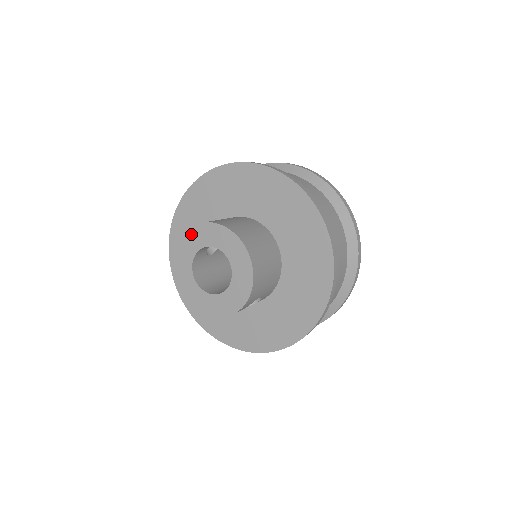
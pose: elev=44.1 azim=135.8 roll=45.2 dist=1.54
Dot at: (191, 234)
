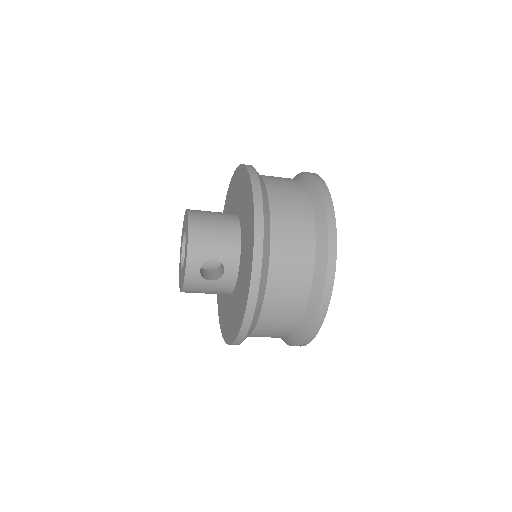
Dot at: occluded
